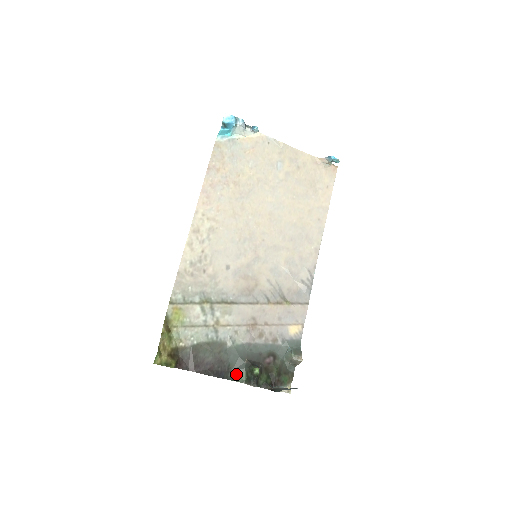
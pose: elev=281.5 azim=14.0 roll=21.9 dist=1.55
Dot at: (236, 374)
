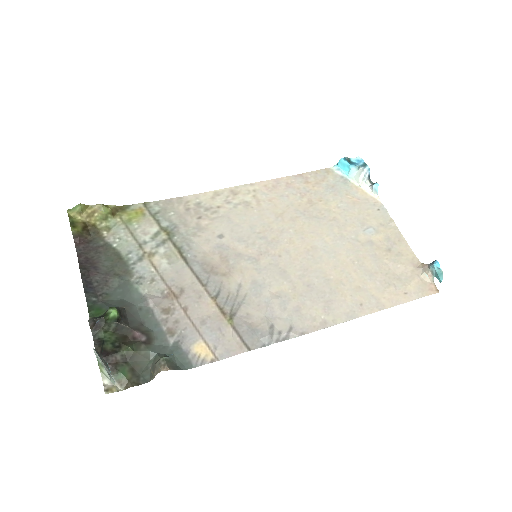
Dot at: (98, 306)
